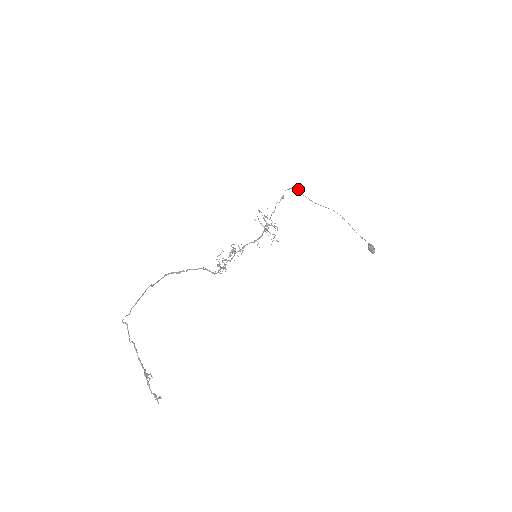
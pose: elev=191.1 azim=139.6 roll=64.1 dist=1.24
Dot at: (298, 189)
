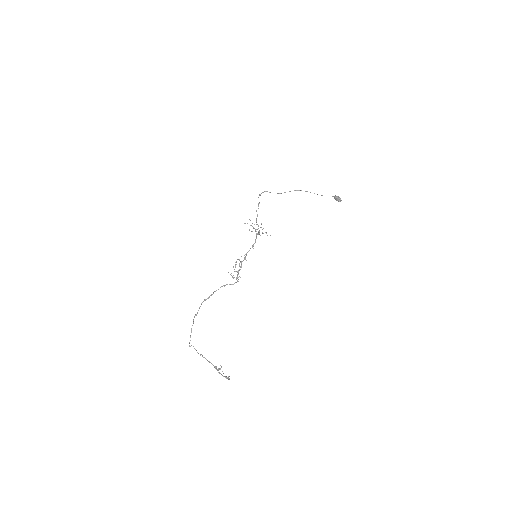
Dot at: (265, 191)
